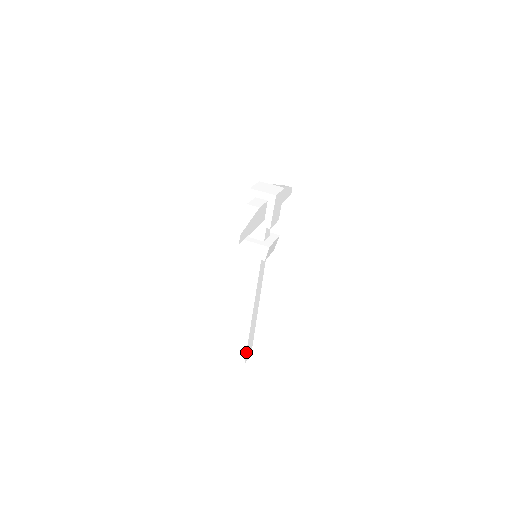
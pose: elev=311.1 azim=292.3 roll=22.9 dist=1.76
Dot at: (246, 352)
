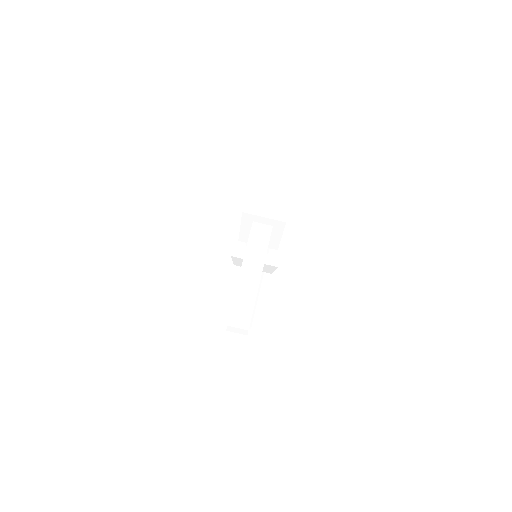
Dot at: occluded
